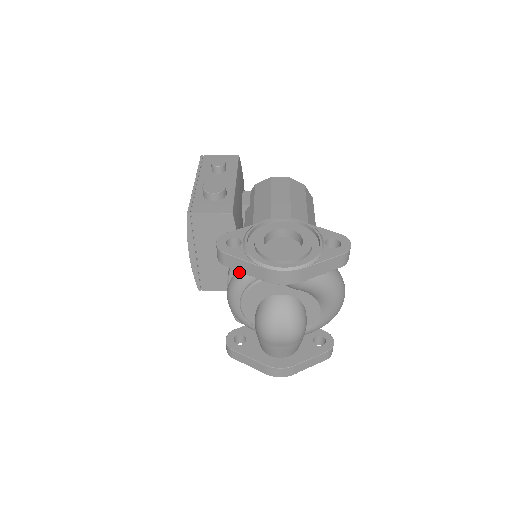
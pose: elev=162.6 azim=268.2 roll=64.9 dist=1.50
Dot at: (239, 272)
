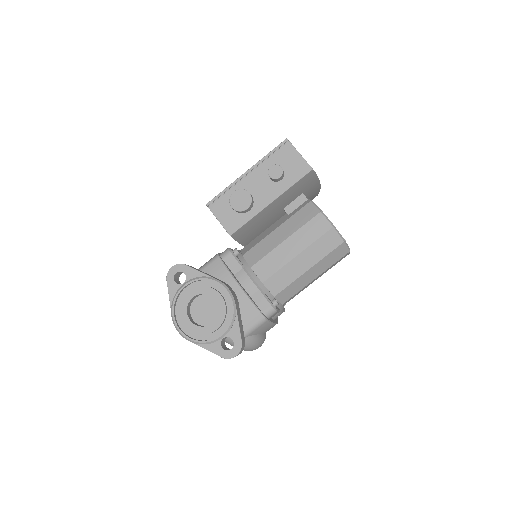
Dot at: occluded
